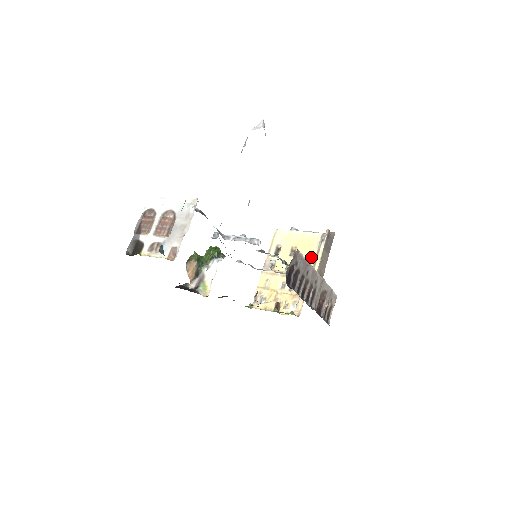
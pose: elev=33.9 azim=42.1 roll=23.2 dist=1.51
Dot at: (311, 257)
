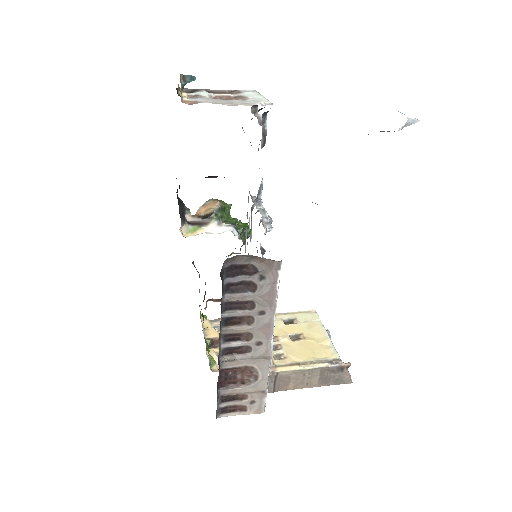
Dot at: (301, 357)
